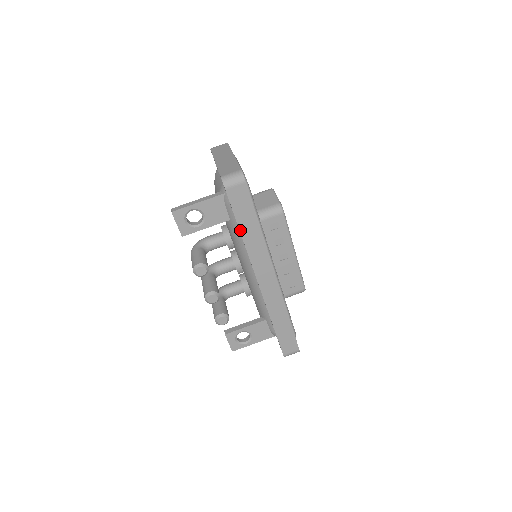
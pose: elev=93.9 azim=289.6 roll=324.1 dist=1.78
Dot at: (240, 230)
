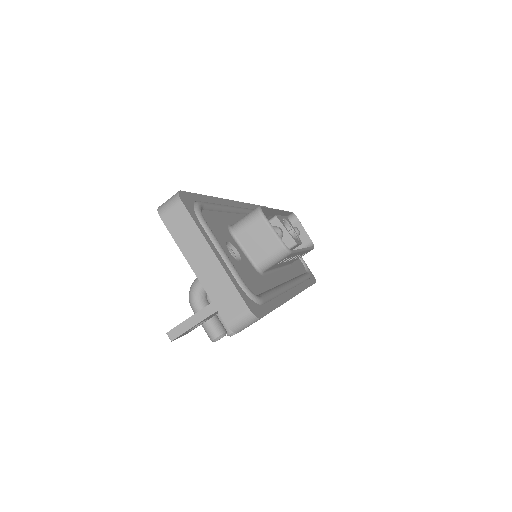
Dot at: occluded
